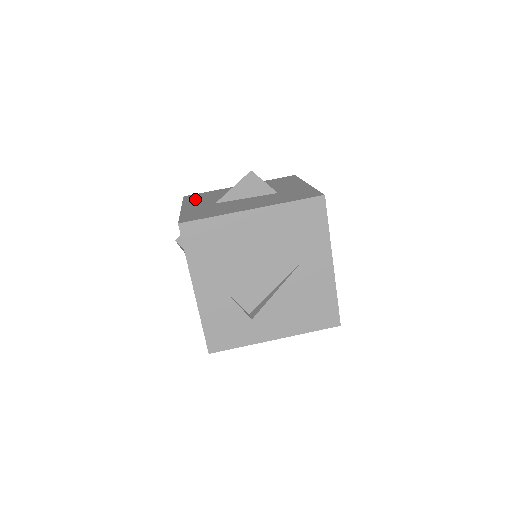
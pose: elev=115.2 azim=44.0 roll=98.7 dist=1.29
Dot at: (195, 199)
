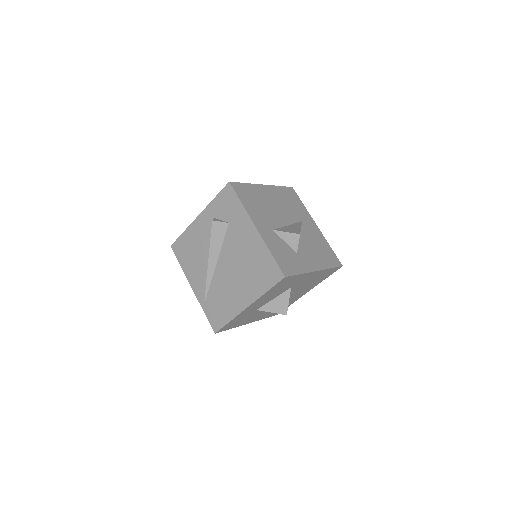
Dot at: occluded
